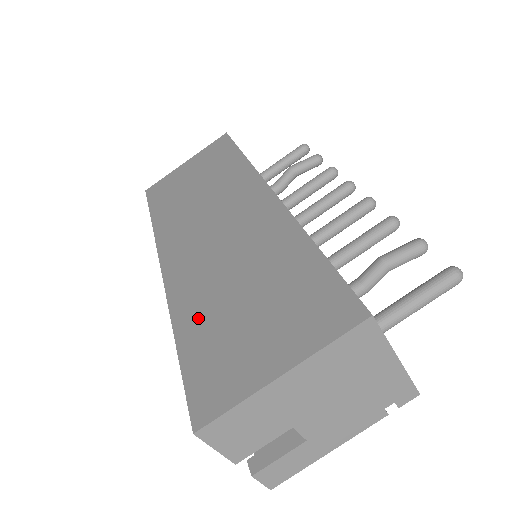
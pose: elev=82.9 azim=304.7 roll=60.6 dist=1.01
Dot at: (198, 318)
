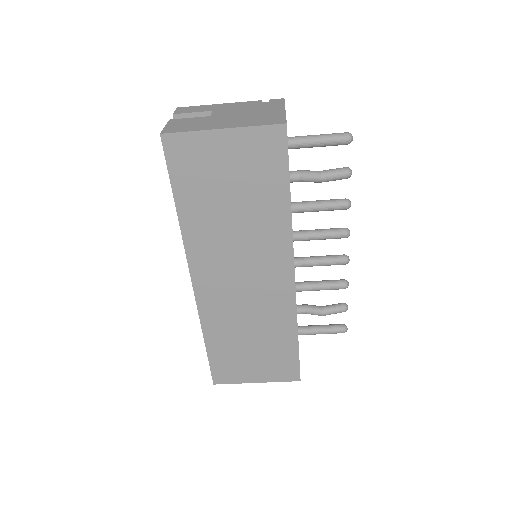
Dot at: (221, 339)
